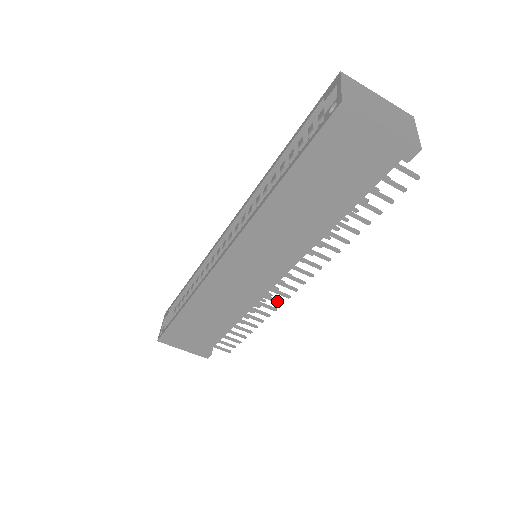
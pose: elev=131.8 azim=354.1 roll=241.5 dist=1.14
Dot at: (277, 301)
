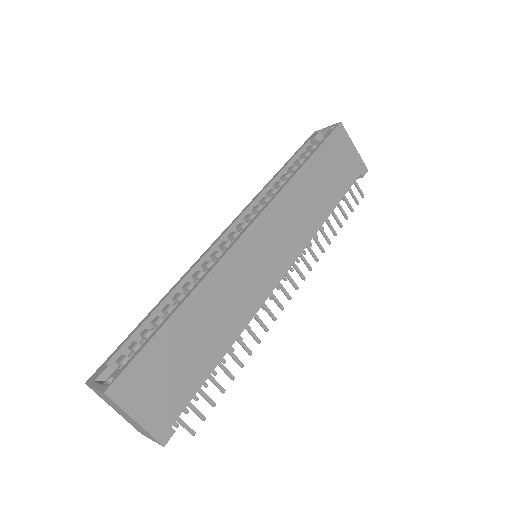
Dot at: (272, 314)
